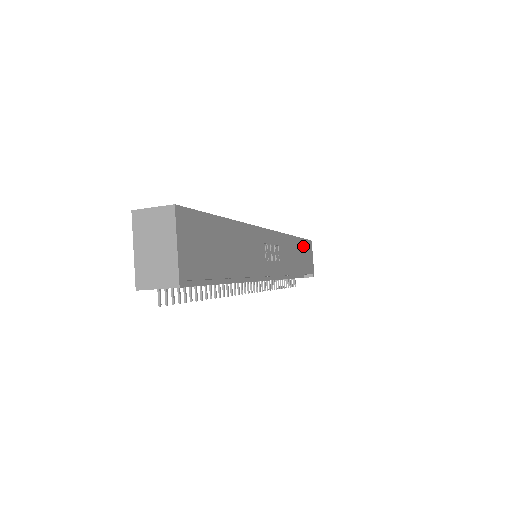
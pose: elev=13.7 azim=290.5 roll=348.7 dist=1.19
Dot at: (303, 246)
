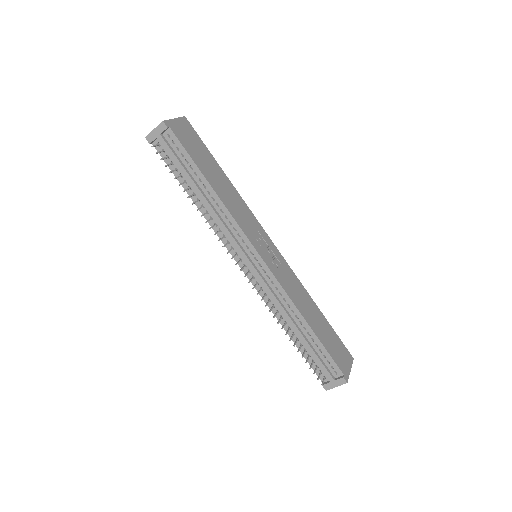
Dot at: (331, 332)
